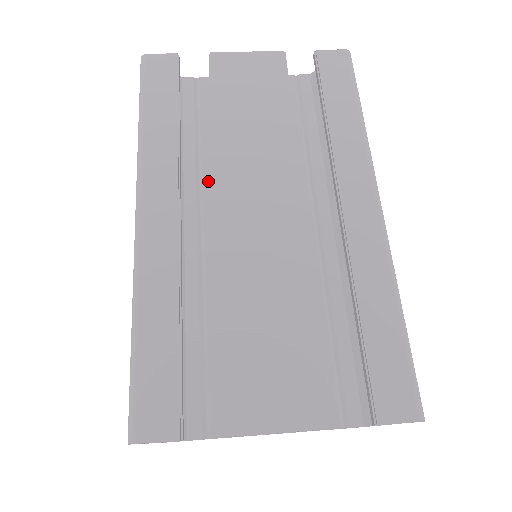
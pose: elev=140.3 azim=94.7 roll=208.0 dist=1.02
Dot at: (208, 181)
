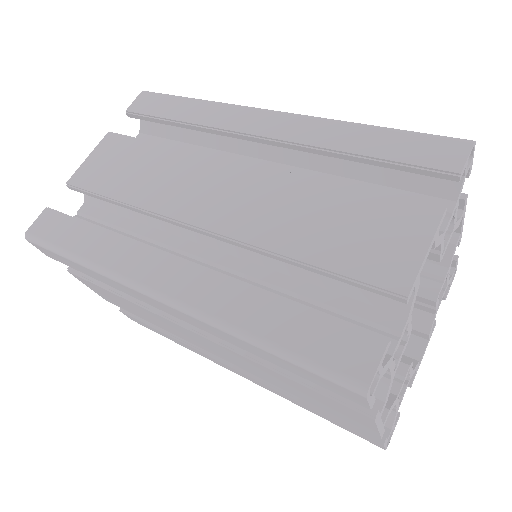
Dot at: (167, 239)
